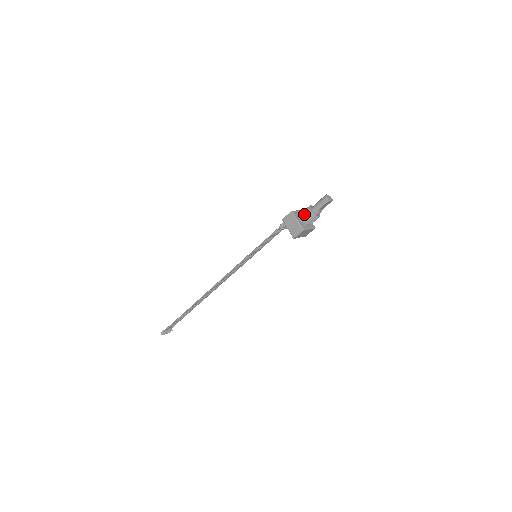
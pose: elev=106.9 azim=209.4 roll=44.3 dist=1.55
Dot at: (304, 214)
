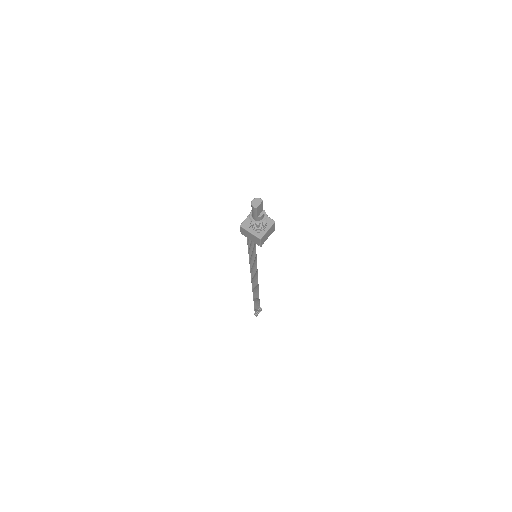
Dot at: (251, 224)
